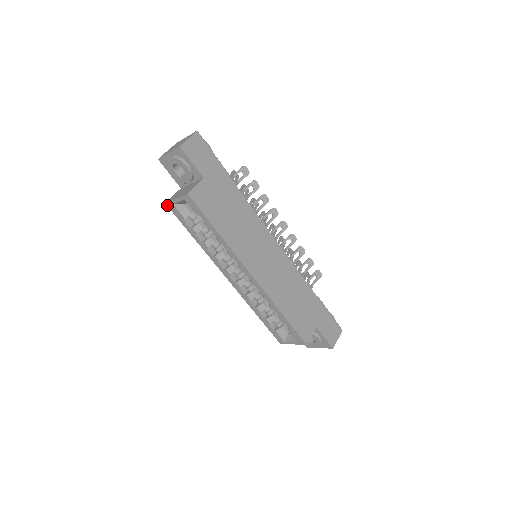
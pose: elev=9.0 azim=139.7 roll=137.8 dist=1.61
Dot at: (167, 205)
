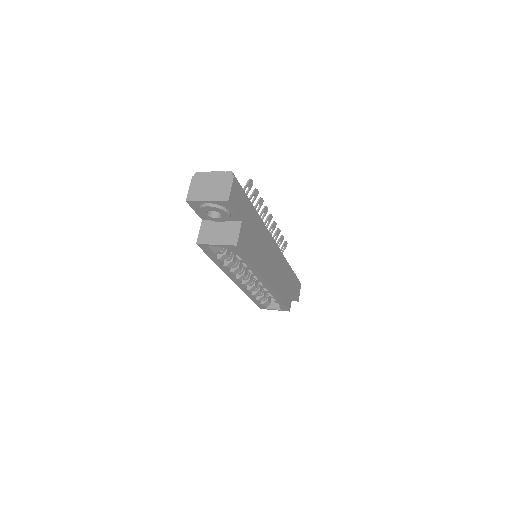
Dot at: (198, 245)
